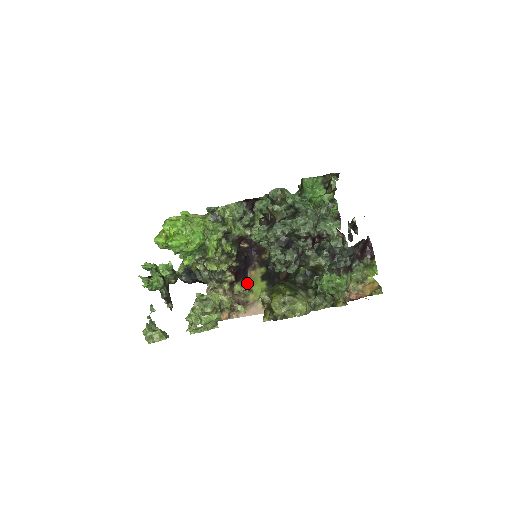
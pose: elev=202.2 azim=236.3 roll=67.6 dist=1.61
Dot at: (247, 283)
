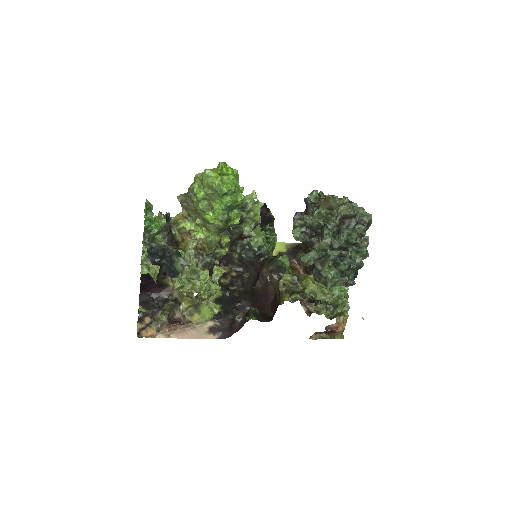
Dot at: occluded
